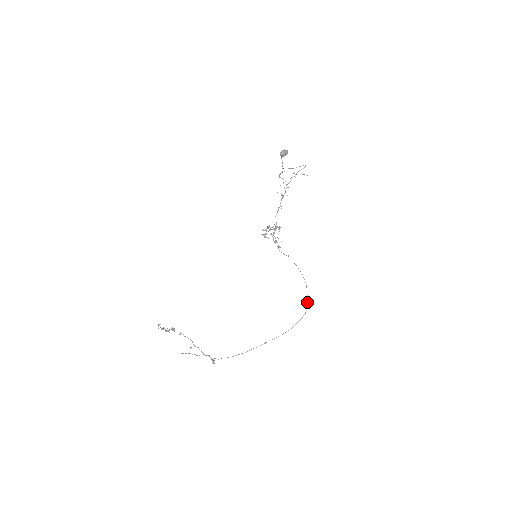
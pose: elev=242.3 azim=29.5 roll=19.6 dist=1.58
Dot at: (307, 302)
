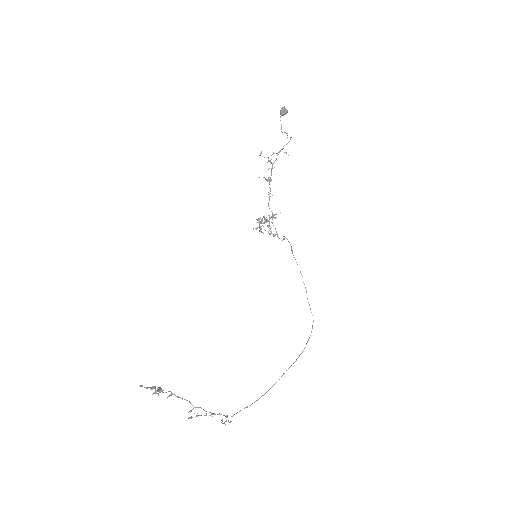
Dot at: (311, 312)
